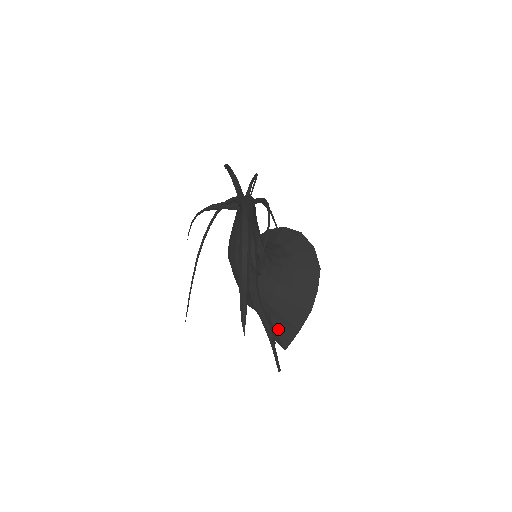
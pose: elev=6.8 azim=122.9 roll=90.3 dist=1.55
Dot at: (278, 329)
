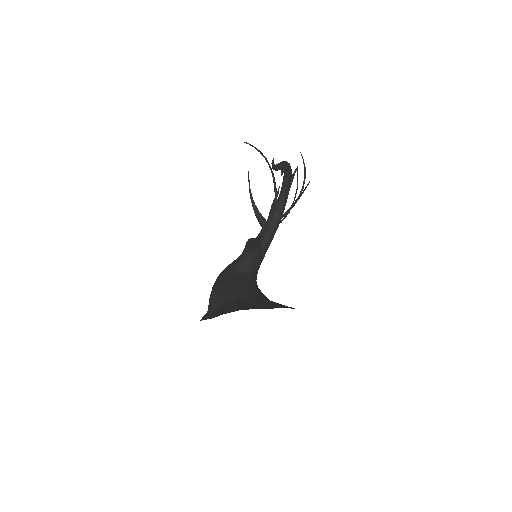
Dot at: (242, 303)
